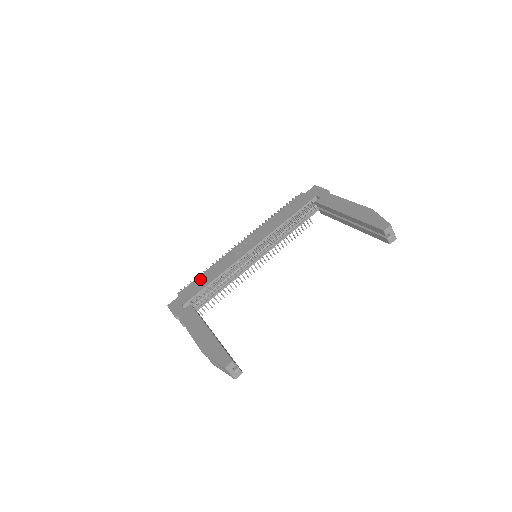
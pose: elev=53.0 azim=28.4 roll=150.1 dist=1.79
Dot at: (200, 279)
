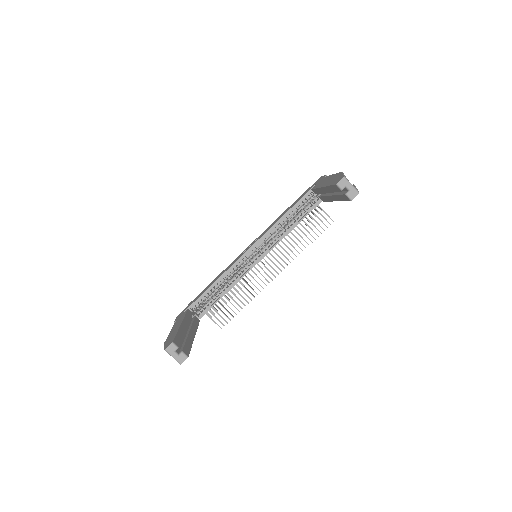
Dot at: occluded
